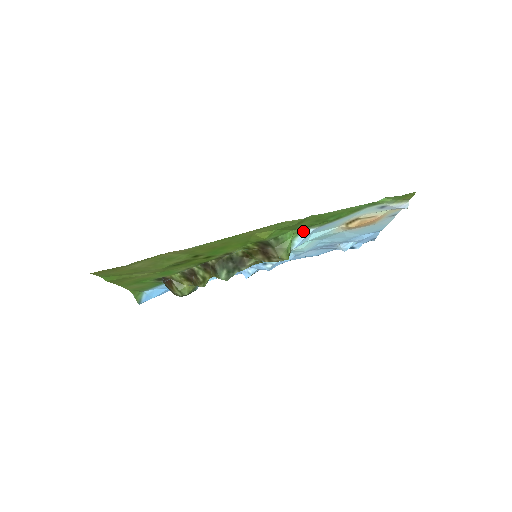
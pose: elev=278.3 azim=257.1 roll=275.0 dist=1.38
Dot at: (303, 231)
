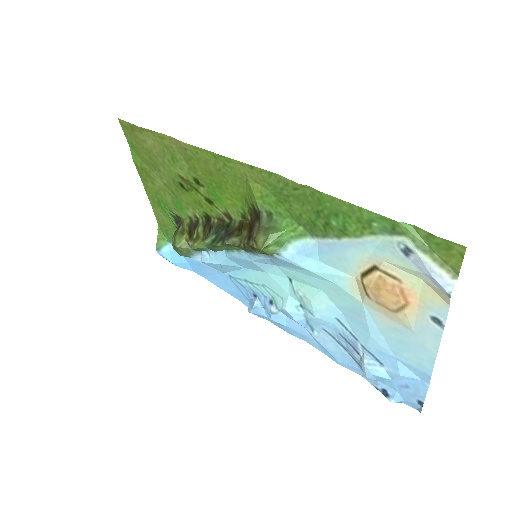
Dot at: (305, 237)
